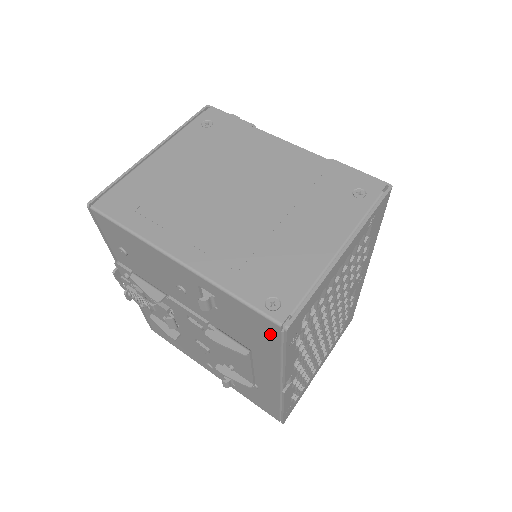
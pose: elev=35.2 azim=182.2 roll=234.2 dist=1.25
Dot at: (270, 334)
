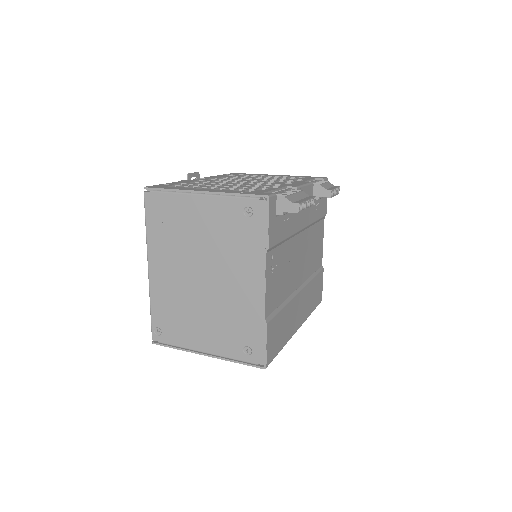
Dot at: occluded
